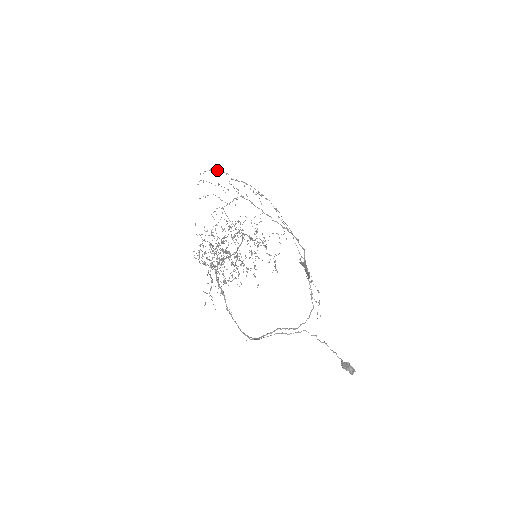
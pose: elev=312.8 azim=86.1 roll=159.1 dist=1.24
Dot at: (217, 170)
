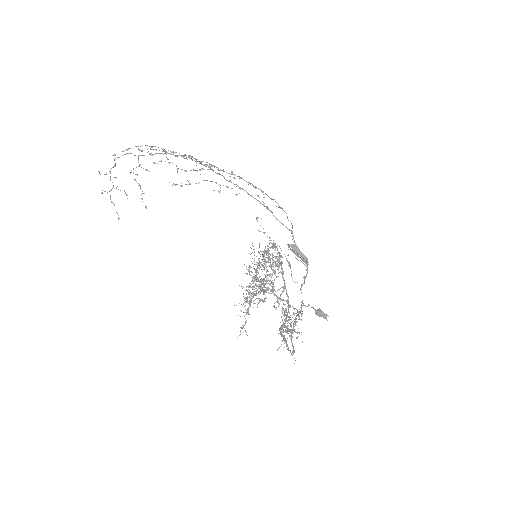
Dot at: (195, 159)
